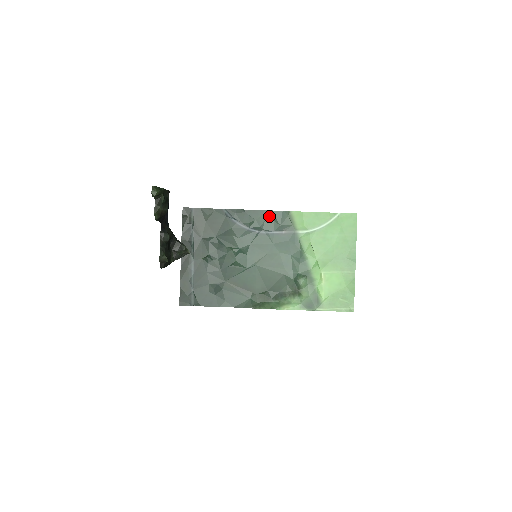
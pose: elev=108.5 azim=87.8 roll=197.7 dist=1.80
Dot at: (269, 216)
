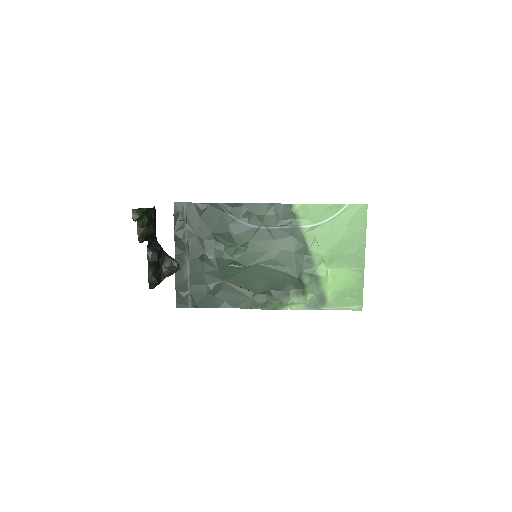
Dot at: (269, 210)
